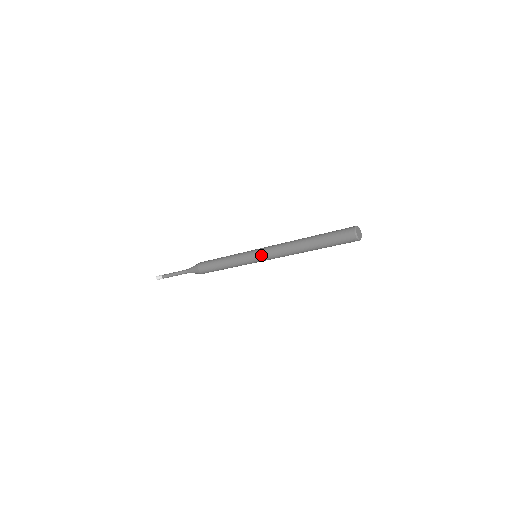
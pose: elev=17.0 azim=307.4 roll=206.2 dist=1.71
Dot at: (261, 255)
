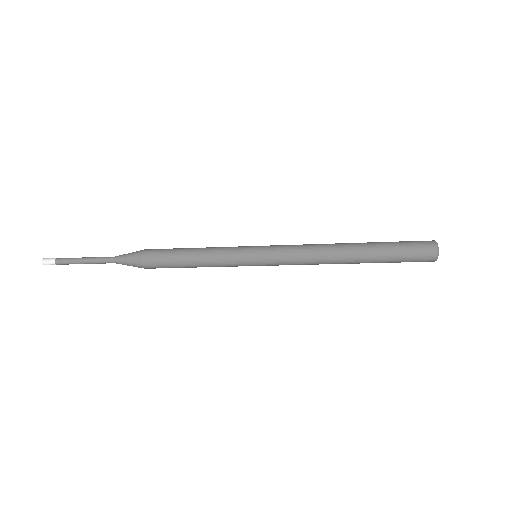
Dot at: (273, 265)
